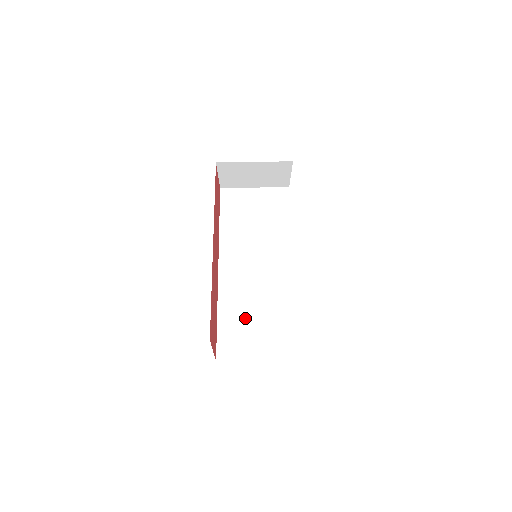
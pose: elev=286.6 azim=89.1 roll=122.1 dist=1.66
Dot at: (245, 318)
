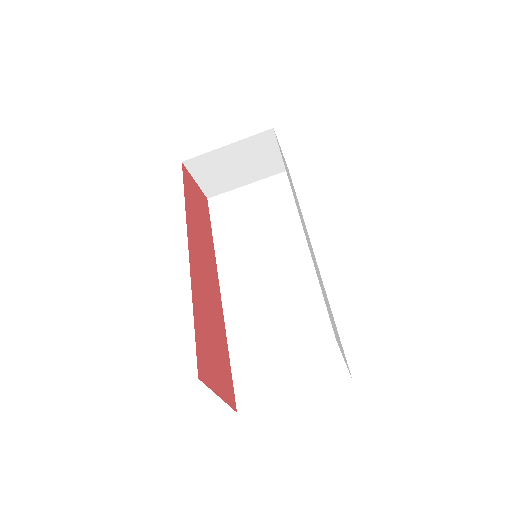
Dot at: (265, 343)
